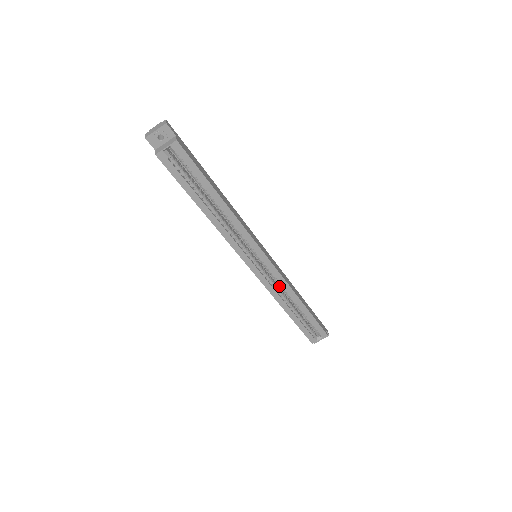
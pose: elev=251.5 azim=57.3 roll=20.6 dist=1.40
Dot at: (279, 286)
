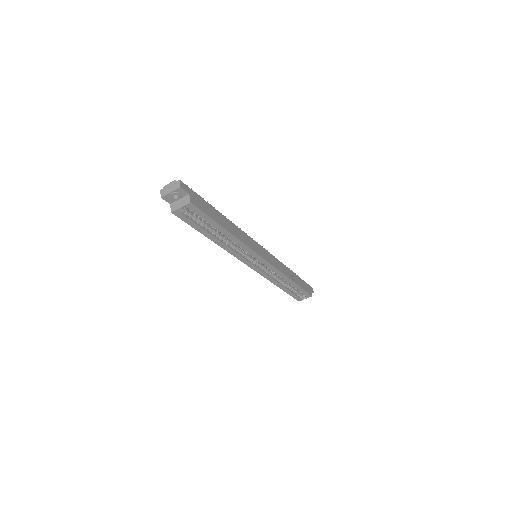
Dot at: occluded
